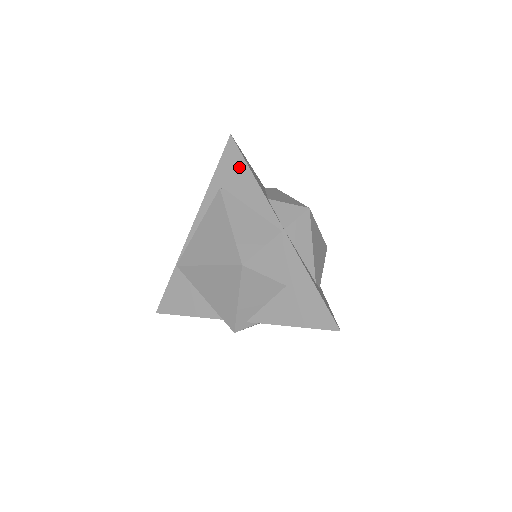
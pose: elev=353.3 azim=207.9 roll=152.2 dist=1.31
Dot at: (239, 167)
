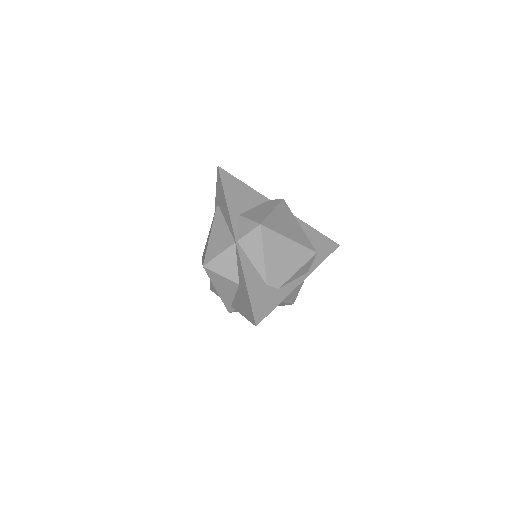
Dot at: (221, 191)
